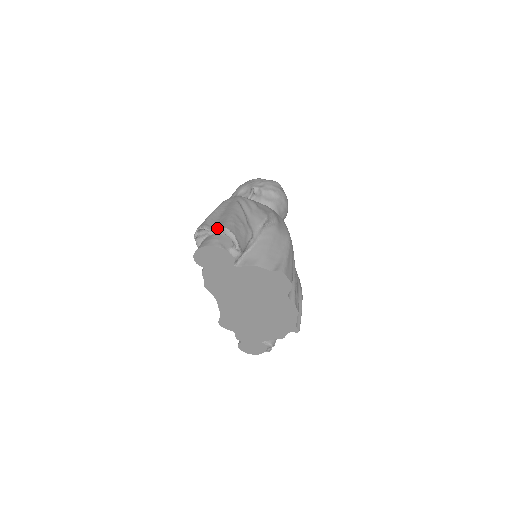
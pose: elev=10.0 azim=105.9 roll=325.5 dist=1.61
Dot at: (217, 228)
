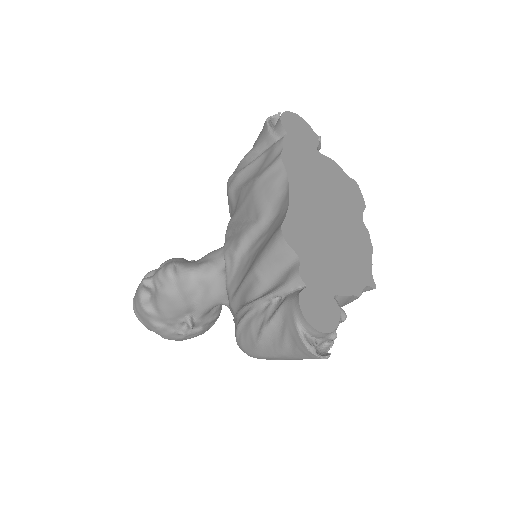
Dot at: occluded
